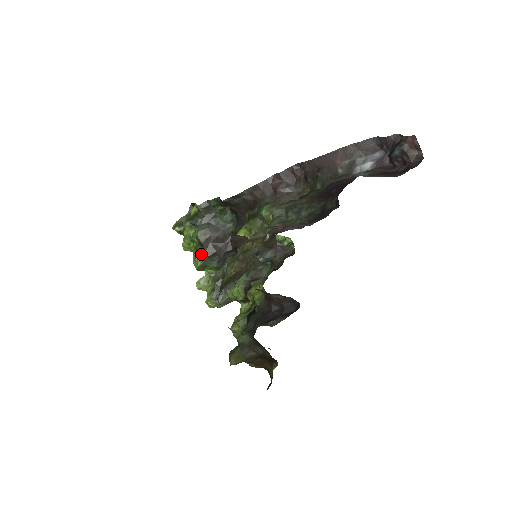
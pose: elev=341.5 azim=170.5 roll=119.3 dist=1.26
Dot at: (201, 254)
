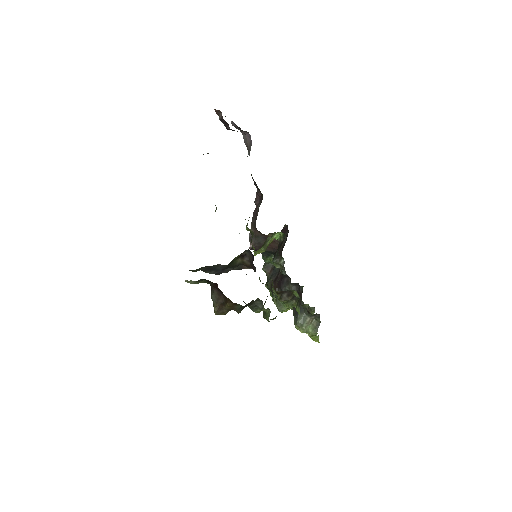
Dot at: (275, 297)
